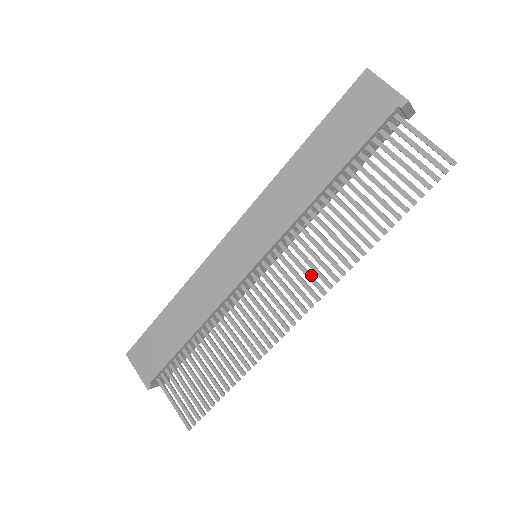
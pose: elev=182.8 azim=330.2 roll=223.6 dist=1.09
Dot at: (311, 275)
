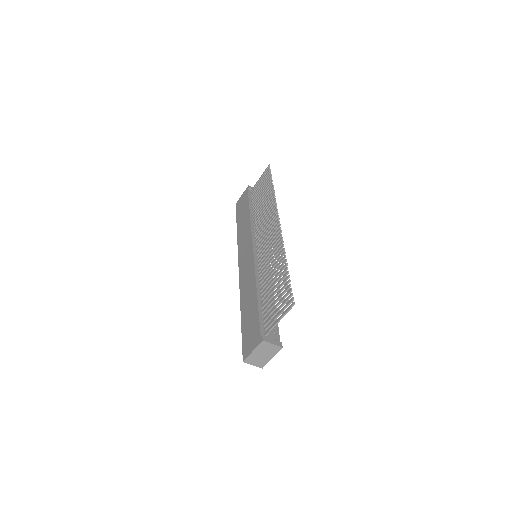
Dot at: (270, 219)
